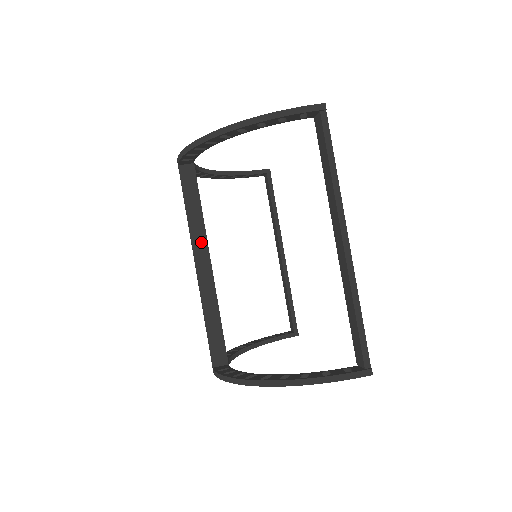
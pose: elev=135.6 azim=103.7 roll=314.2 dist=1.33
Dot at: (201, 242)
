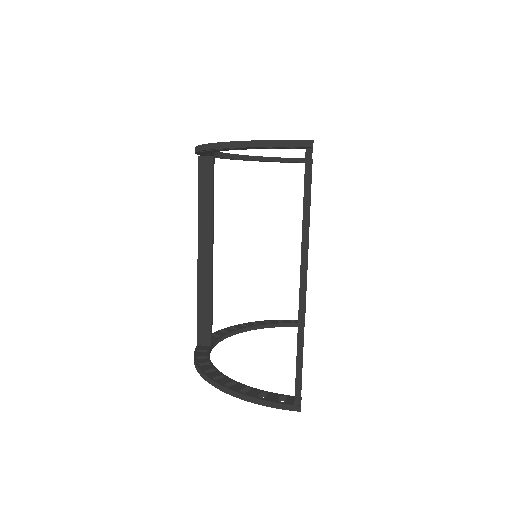
Dot at: (207, 233)
